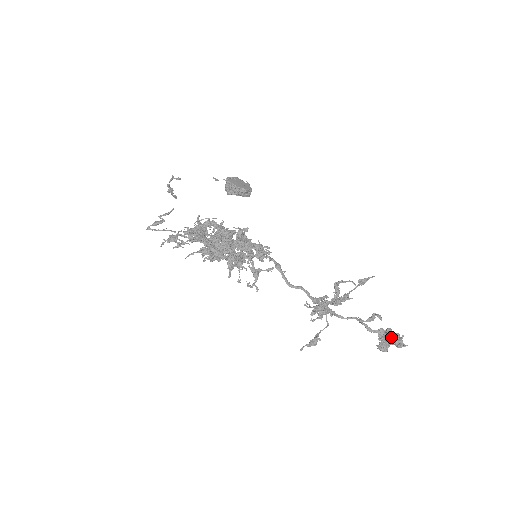
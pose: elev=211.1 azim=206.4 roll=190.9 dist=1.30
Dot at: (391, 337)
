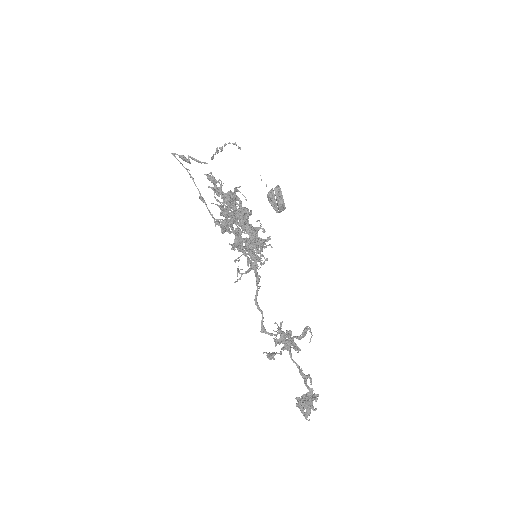
Dot at: occluded
